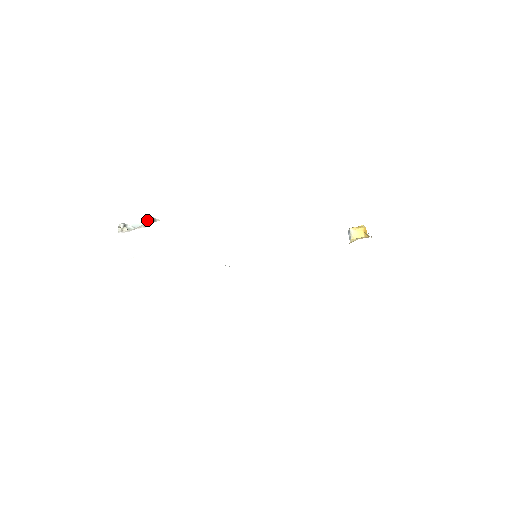
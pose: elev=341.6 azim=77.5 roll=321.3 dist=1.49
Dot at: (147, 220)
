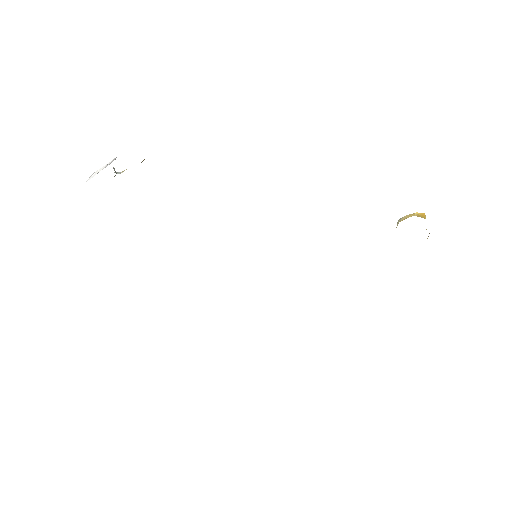
Dot at: occluded
